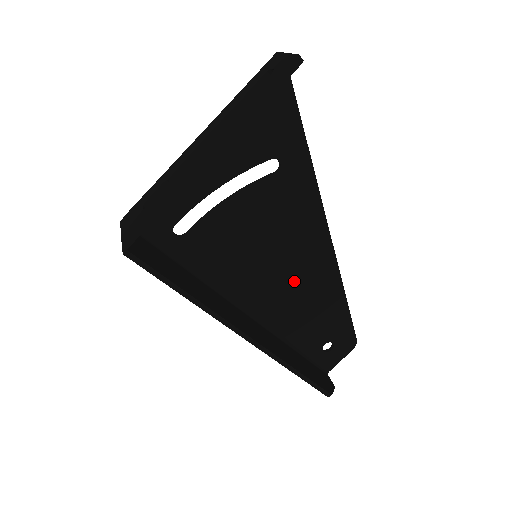
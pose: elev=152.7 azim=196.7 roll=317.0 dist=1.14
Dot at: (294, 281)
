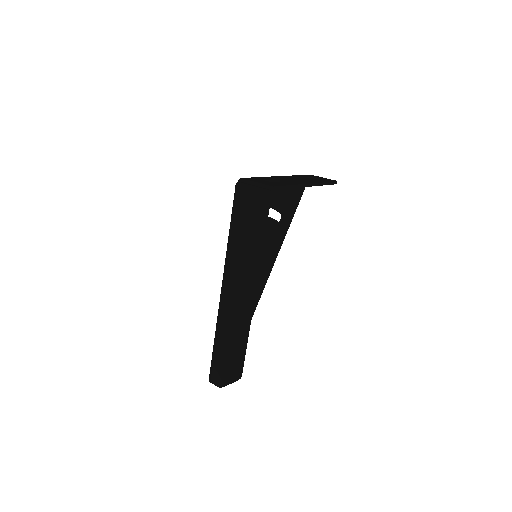
Dot at: occluded
